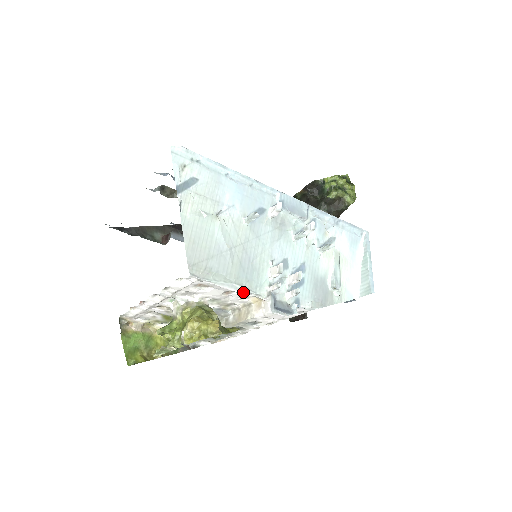
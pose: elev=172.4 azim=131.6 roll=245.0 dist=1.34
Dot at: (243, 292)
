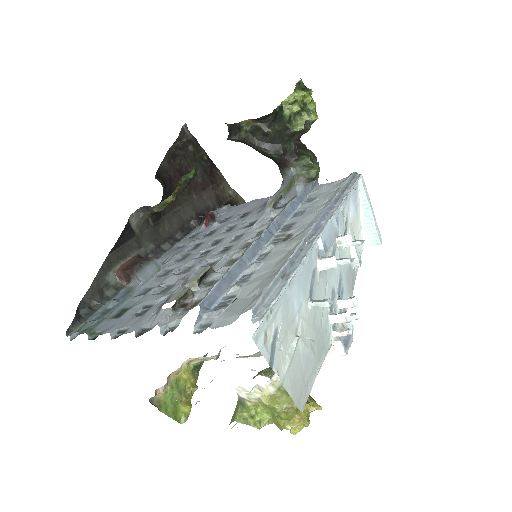
Dot at: (322, 360)
